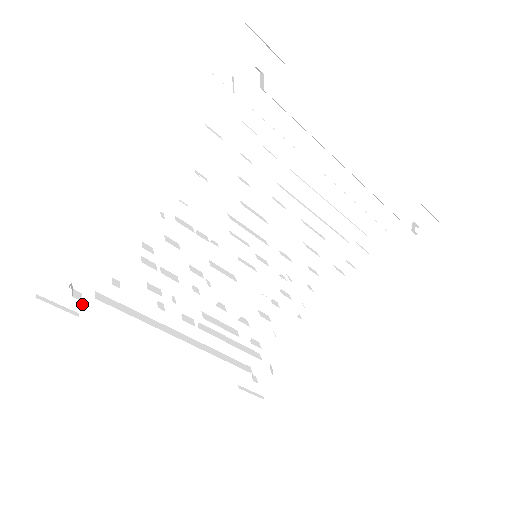
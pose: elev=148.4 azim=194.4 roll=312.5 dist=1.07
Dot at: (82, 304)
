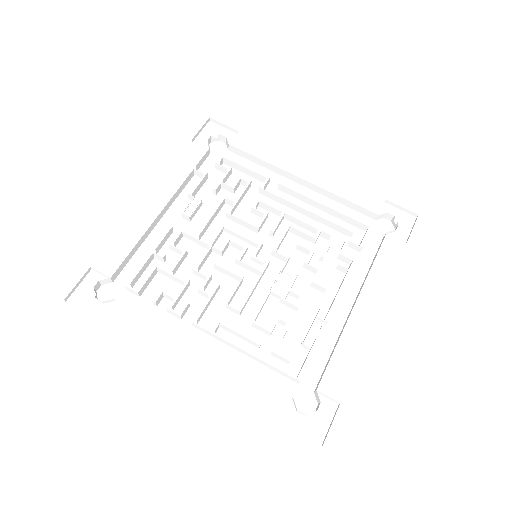
Dot at: (103, 311)
